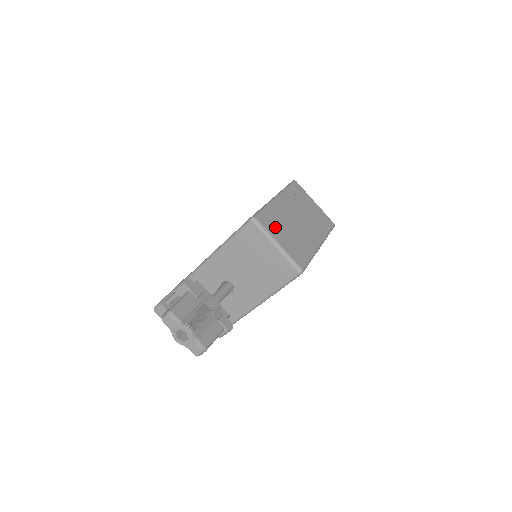
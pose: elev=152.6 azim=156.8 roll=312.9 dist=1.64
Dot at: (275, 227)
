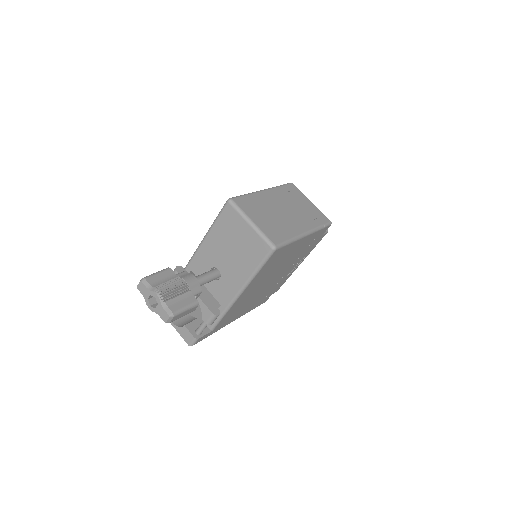
Dot at: (253, 209)
